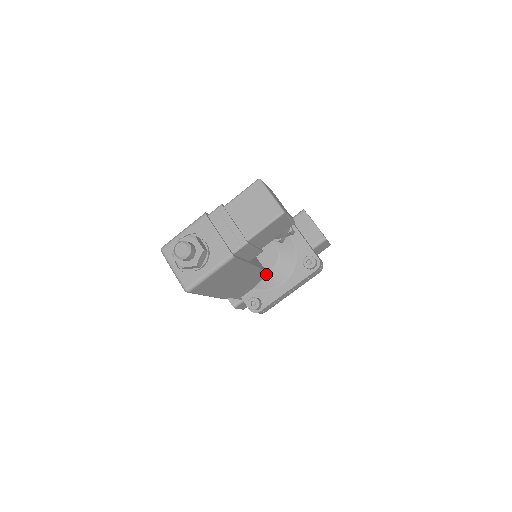
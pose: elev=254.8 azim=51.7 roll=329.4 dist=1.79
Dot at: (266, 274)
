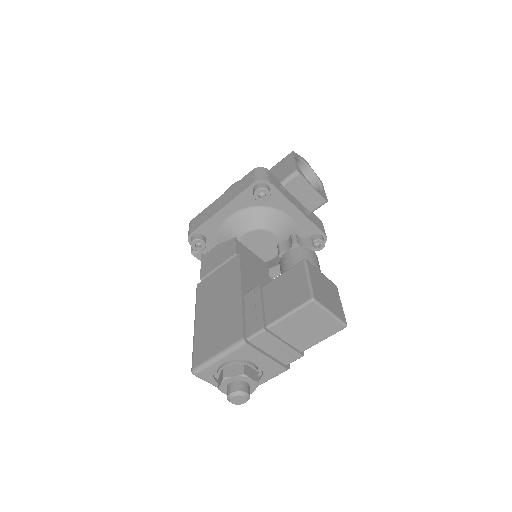
Dot at: (267, 263)
